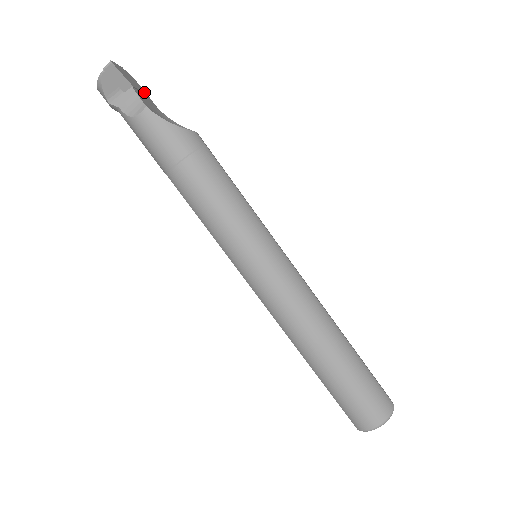
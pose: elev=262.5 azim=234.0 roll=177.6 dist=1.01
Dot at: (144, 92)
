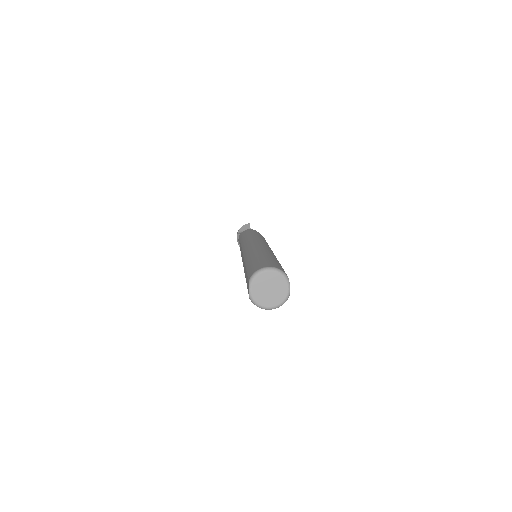
Dot at: occluded
